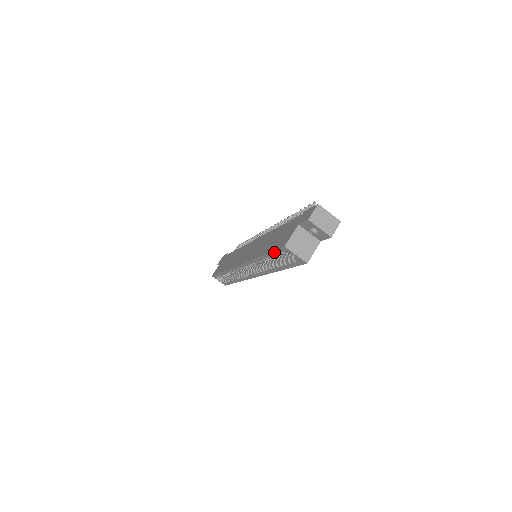
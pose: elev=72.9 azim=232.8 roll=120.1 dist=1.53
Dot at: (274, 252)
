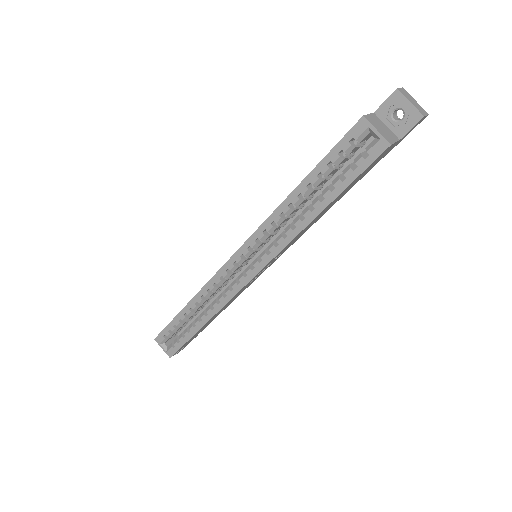
Dot at: (333, 151)
